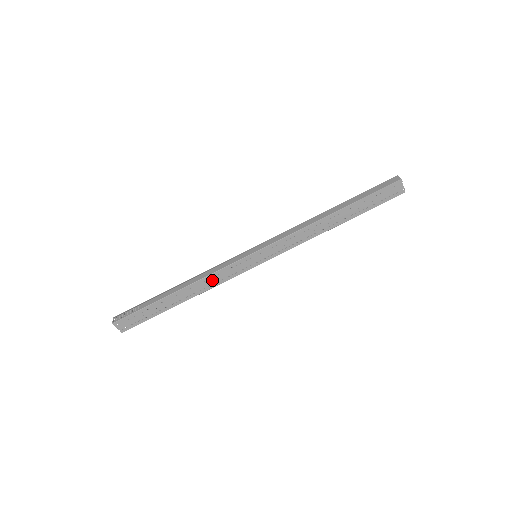
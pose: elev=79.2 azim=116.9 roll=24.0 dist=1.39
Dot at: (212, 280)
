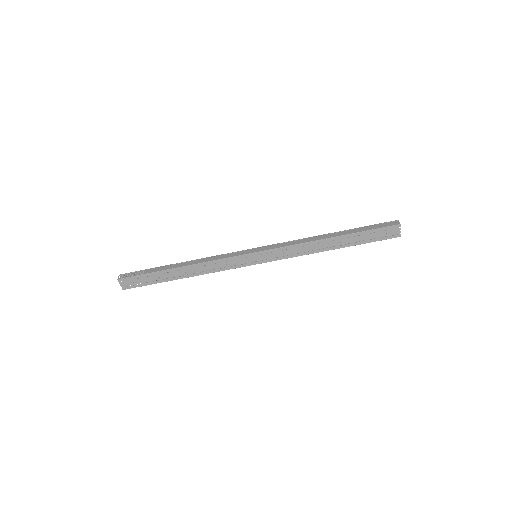
Dot at: (213, 266)
